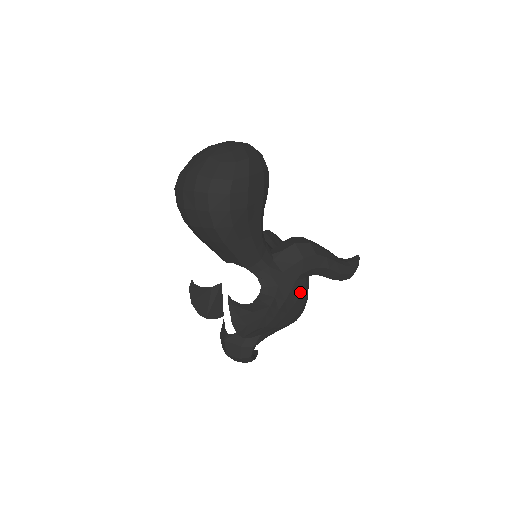
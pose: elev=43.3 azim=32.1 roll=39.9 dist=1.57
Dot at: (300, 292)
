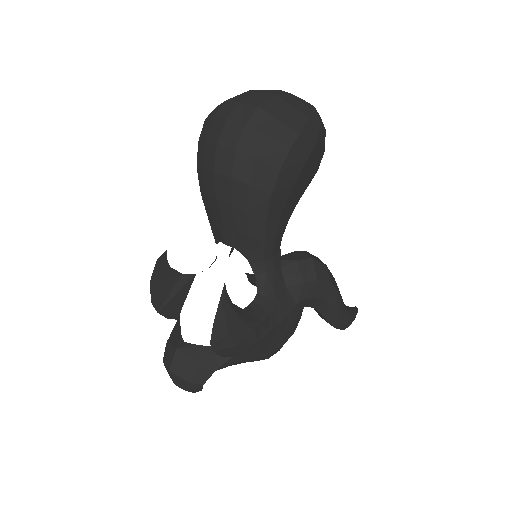
Dot at: (293, 321)
